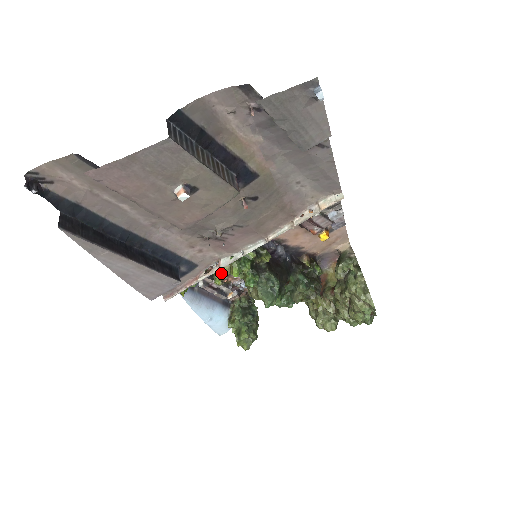
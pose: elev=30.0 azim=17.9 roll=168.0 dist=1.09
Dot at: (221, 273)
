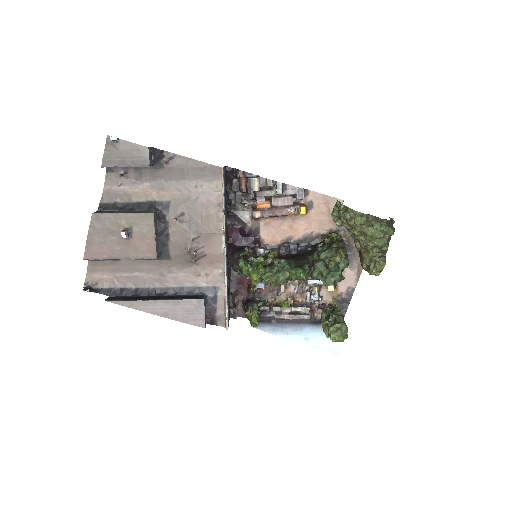
Dot at: (284, 299)
